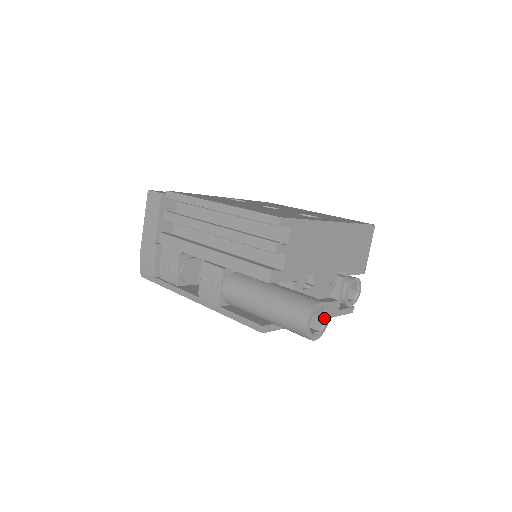
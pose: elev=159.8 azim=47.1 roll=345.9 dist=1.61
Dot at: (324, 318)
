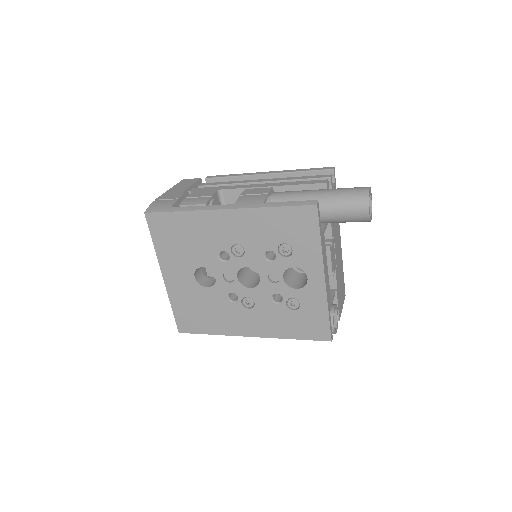
Dot at: occluded
